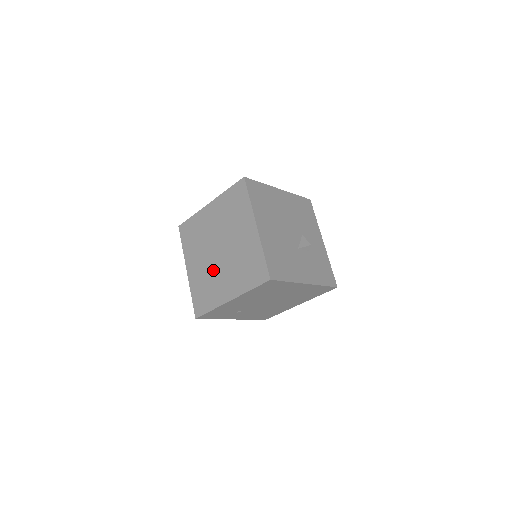
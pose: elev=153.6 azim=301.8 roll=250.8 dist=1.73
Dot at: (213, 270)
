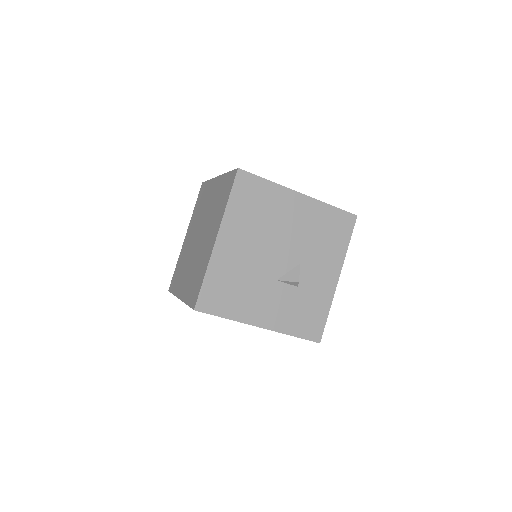
Dot at: (189, 255)
